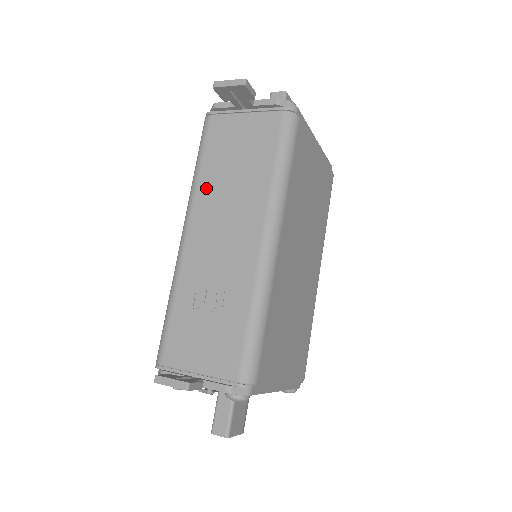
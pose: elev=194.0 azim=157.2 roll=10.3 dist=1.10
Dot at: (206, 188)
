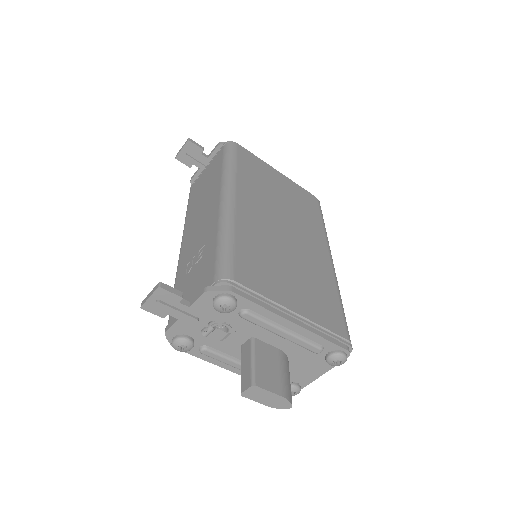
Dot at: (190, 215)
